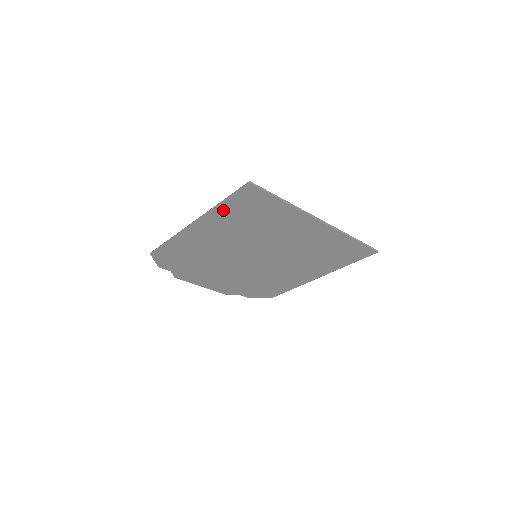
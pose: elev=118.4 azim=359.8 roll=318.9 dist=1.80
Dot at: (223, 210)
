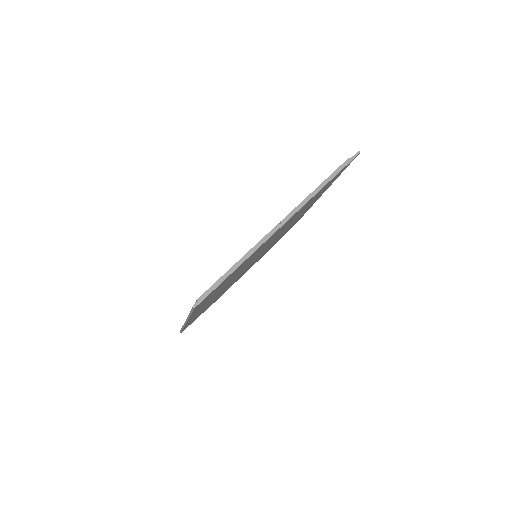
Dot at: occluded
